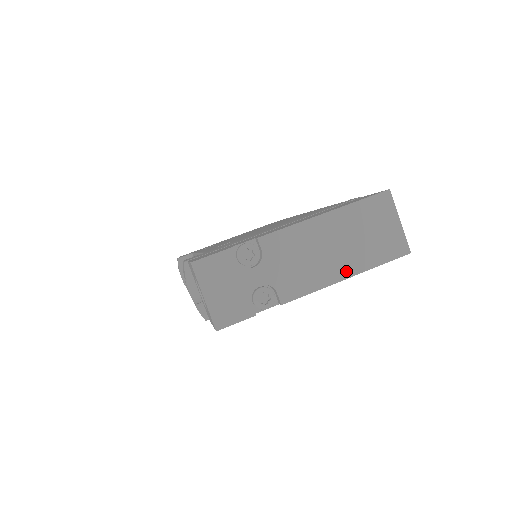
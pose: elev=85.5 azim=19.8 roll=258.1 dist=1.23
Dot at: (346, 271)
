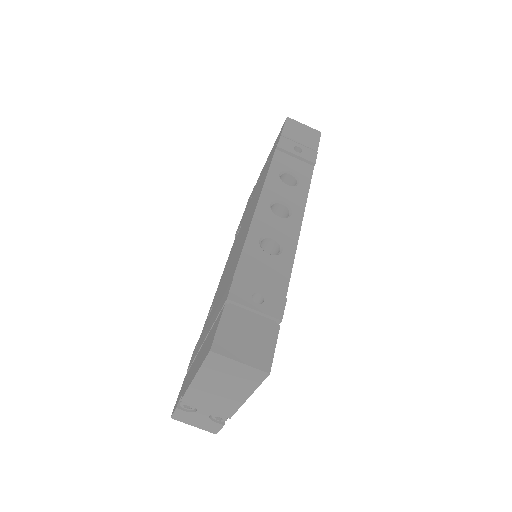
Dot at: (242, 396)
